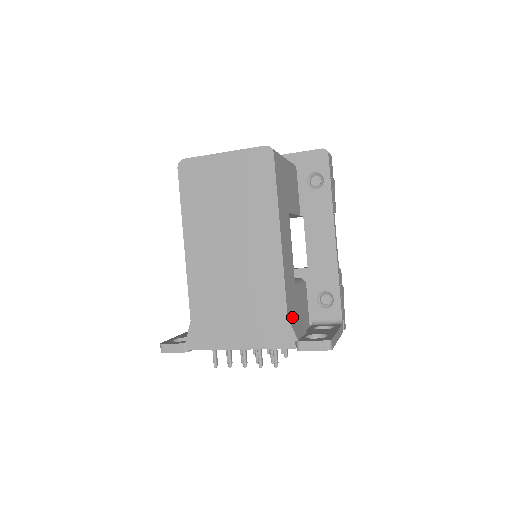
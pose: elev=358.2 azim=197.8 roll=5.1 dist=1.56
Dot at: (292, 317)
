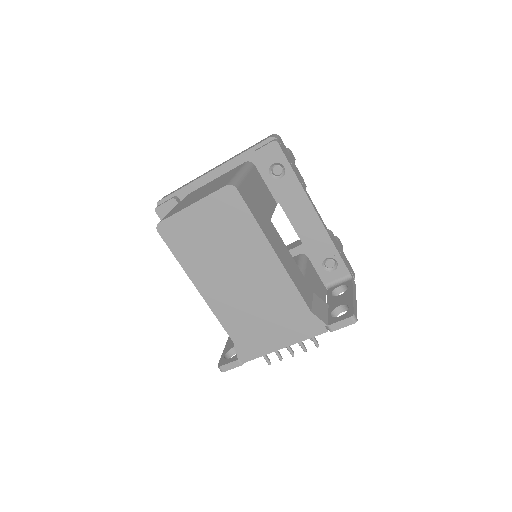
Dot at: (313, 306)
